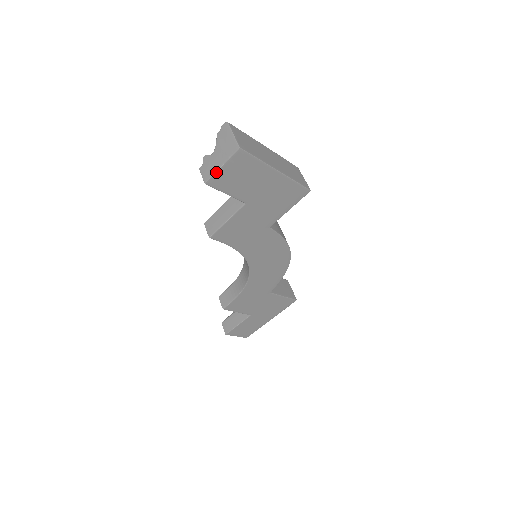
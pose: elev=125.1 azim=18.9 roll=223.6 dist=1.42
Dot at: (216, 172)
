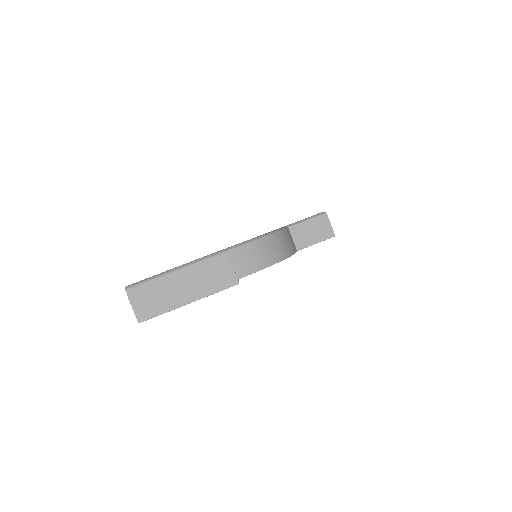
Dot at: occluded
